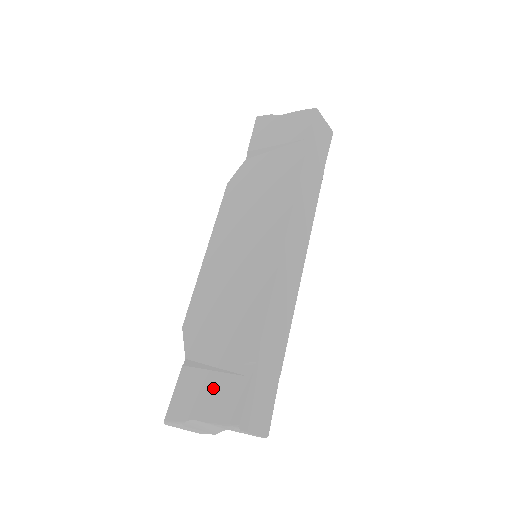
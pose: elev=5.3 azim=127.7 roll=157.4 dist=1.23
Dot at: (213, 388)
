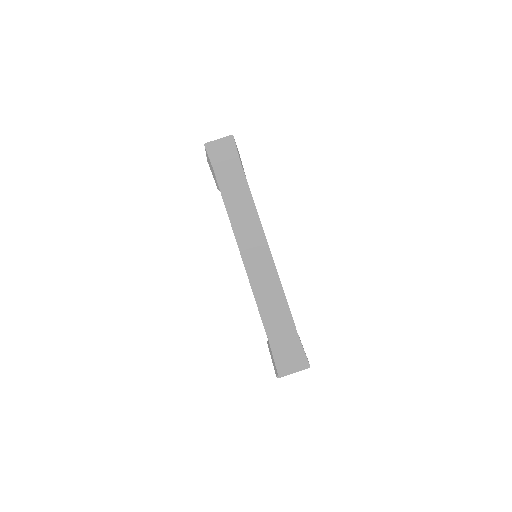
Dot at: (271, 355)
